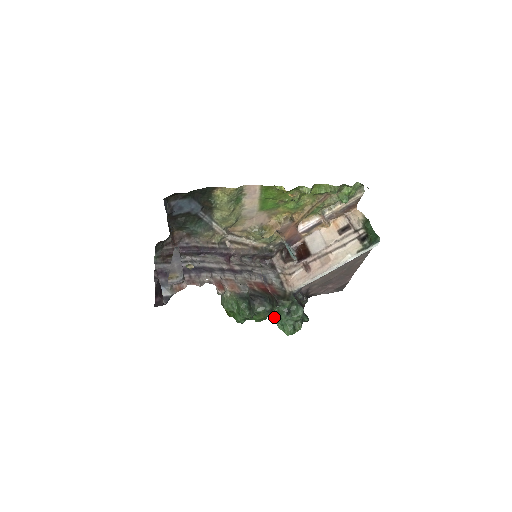
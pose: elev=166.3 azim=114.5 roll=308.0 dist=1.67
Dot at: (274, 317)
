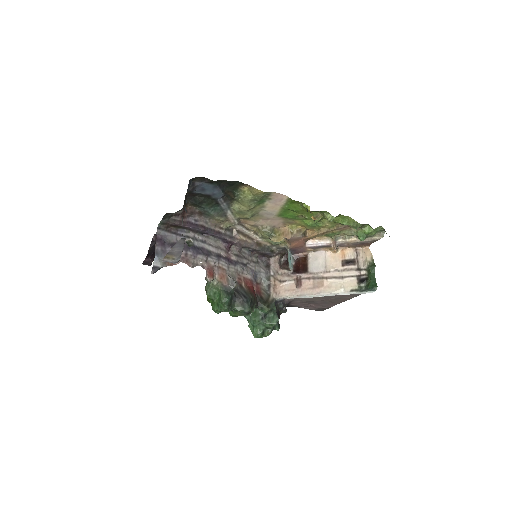
Dot at: (249, 315)
